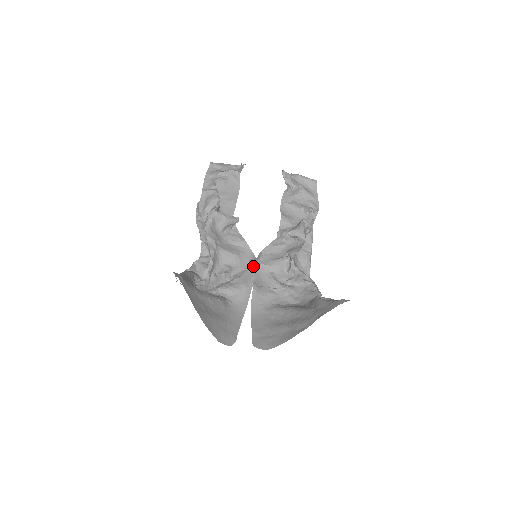
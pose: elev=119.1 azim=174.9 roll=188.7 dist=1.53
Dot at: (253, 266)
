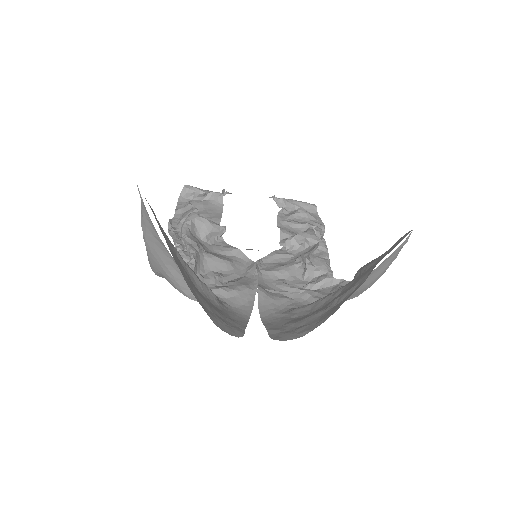
Dot at: (253, 270)
